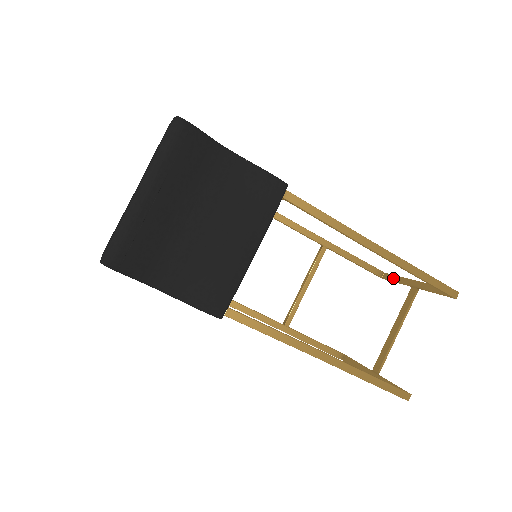
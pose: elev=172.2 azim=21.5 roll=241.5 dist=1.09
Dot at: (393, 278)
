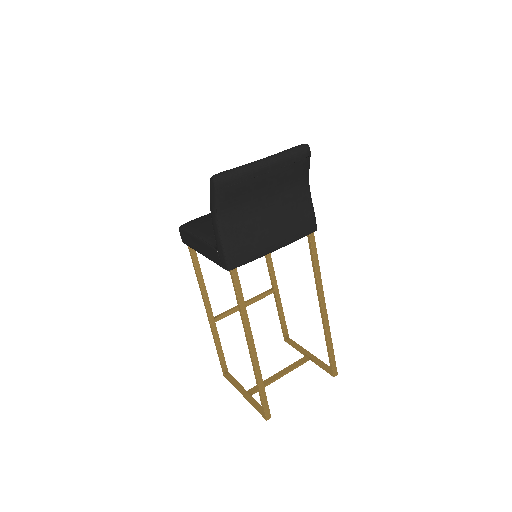
Dot at: (295, 344)
